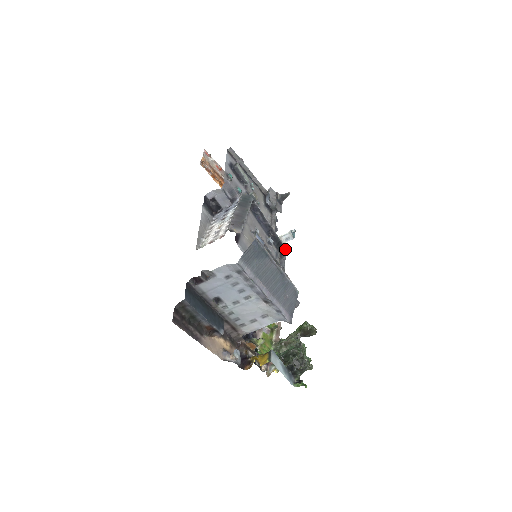
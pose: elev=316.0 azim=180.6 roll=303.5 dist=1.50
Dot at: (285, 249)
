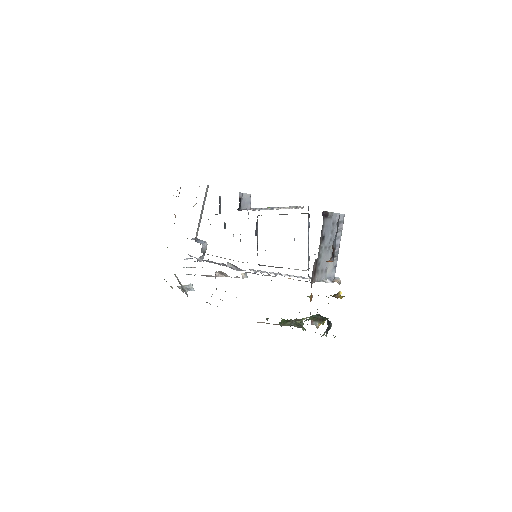
Dot at: occluded
